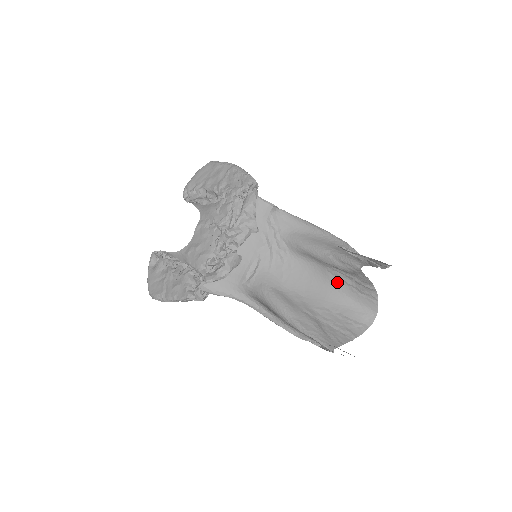
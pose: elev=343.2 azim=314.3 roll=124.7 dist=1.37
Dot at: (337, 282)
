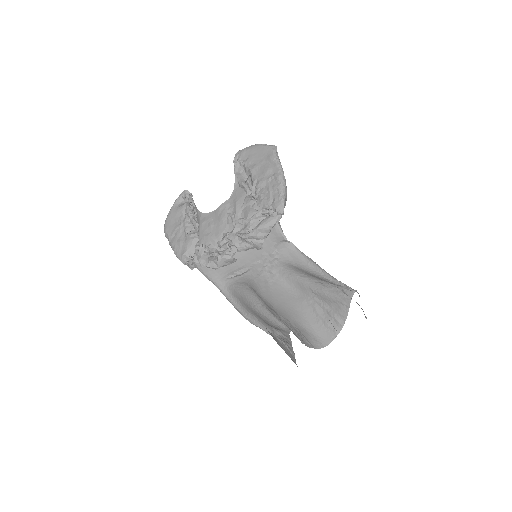
Dot at: (308, 311)
